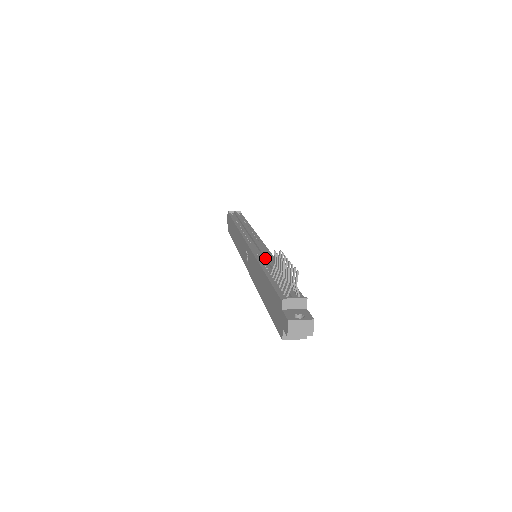
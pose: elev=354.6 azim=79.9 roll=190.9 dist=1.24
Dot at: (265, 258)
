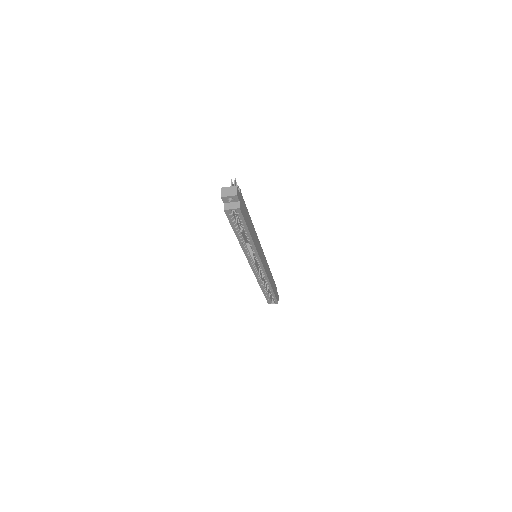
Dot at: occluded
